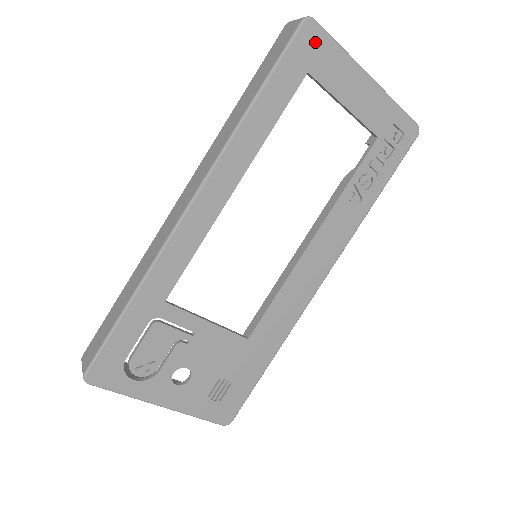
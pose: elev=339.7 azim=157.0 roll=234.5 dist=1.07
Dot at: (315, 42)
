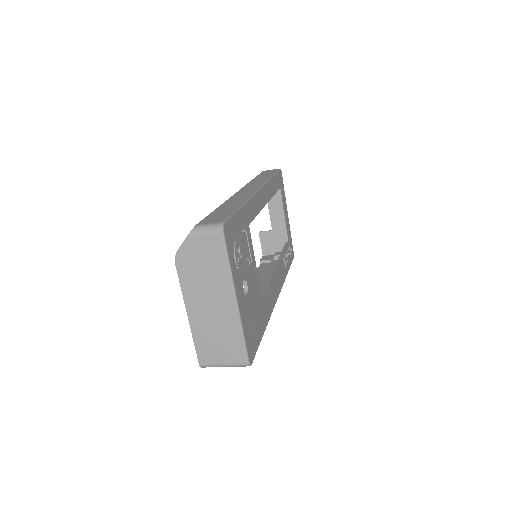
Dot at: (282, 180)
